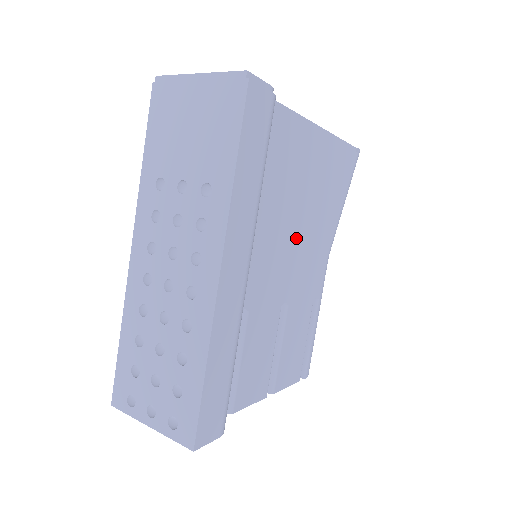
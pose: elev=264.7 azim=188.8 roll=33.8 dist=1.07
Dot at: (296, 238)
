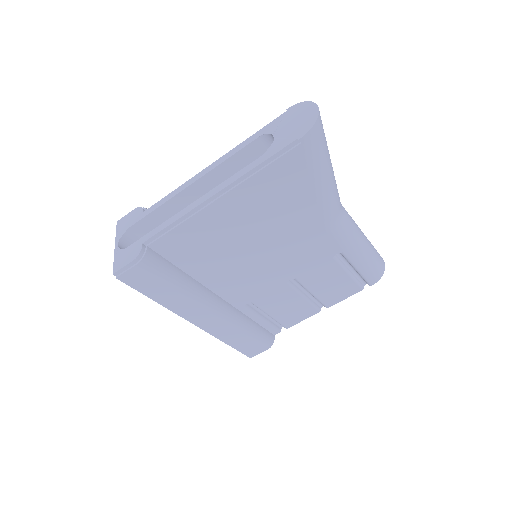
Dot at: (264, 255)
